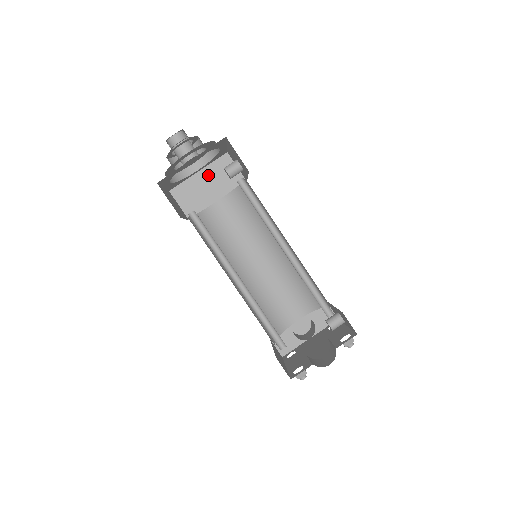
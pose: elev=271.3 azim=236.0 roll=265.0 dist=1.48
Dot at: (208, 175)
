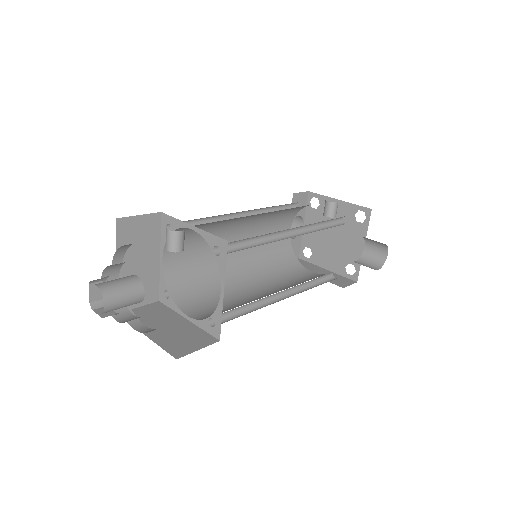
Dot at: (127, 257)
